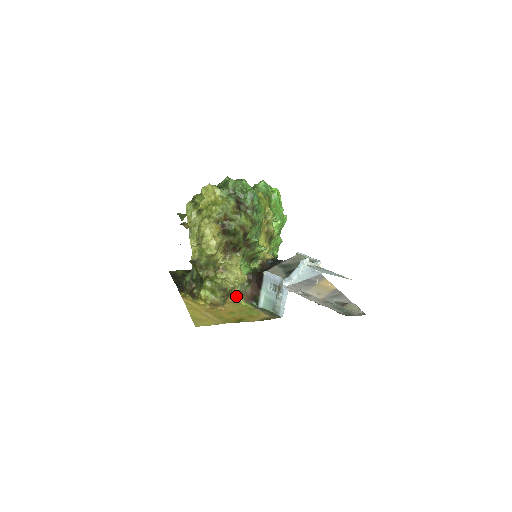
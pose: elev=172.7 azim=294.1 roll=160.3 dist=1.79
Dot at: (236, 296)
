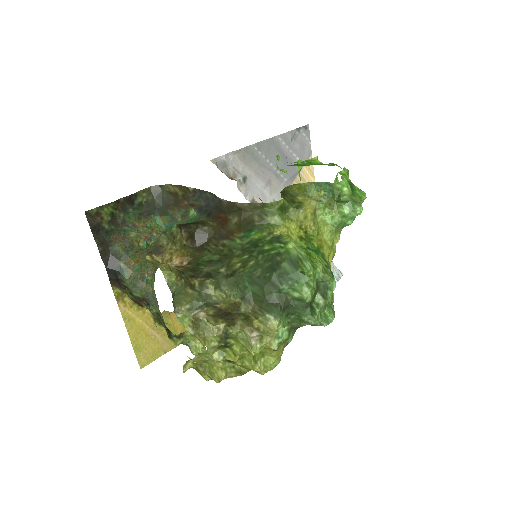
Dot at: occluded
